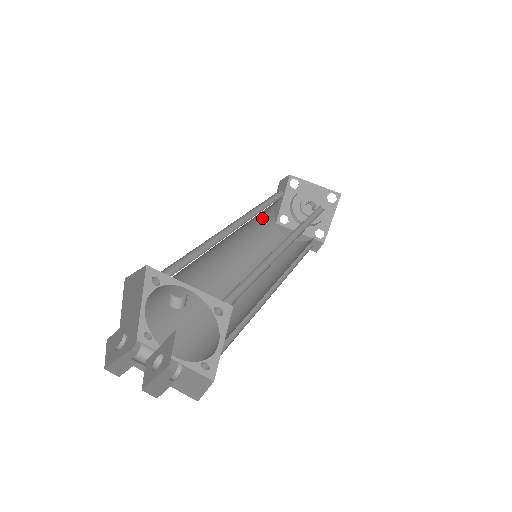
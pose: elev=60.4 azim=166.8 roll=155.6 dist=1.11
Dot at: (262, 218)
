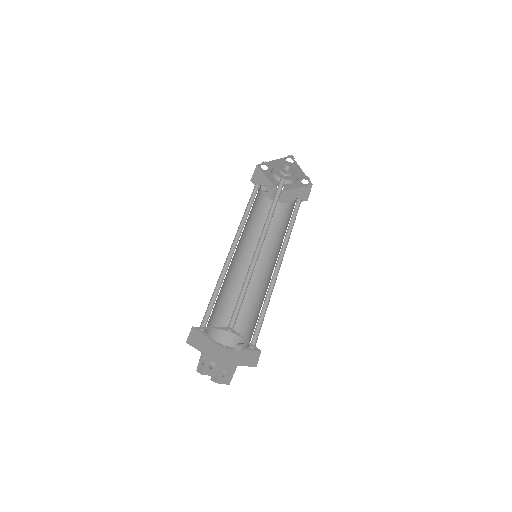
Dot at: occluded
